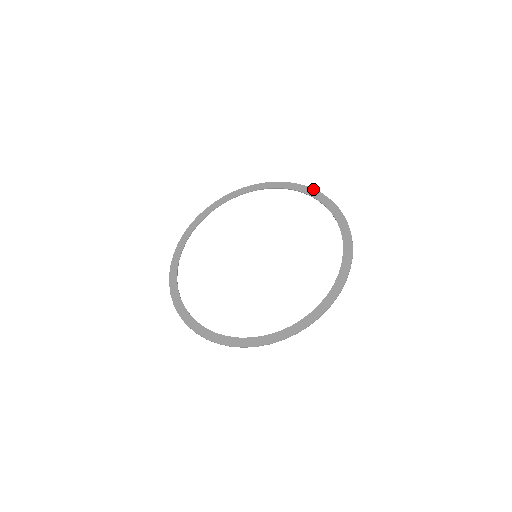
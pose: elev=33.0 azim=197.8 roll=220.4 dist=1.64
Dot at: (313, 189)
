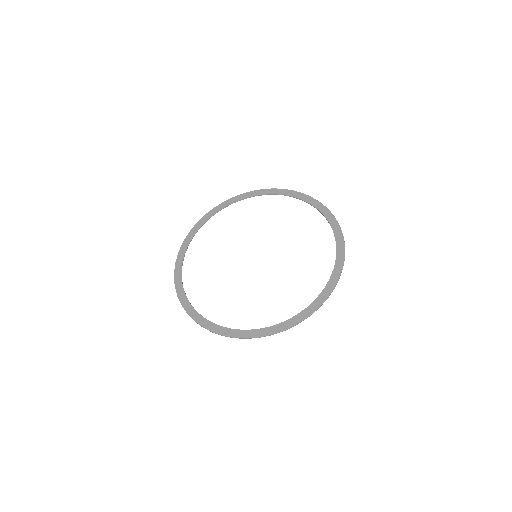
Dot at: occluded
